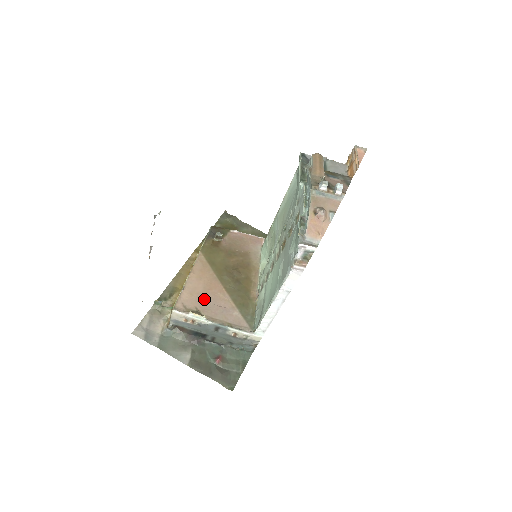
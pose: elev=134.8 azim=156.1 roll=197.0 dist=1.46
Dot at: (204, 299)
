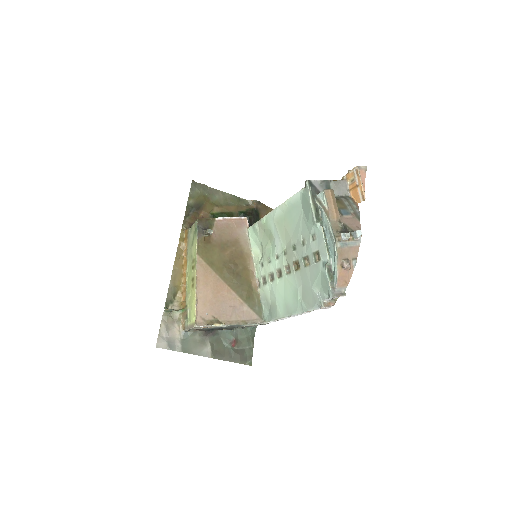
Dot at: (216, 305)
